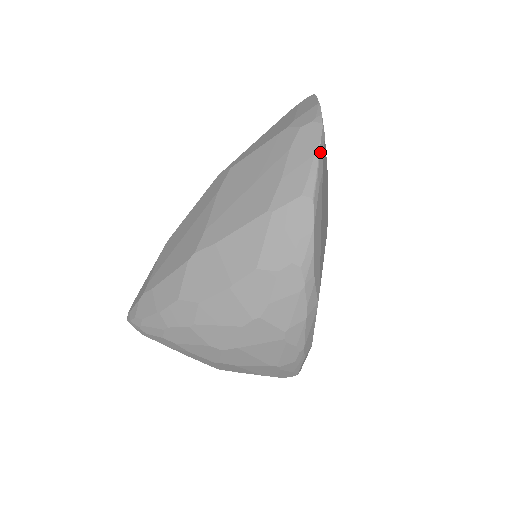
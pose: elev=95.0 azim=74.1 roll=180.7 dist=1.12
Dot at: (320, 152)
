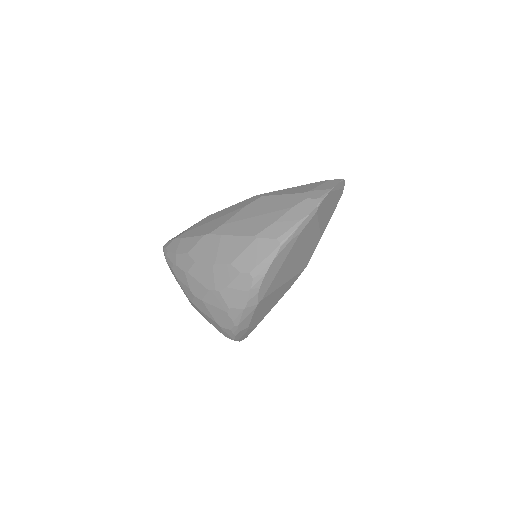
Dot at: (305, 220)
